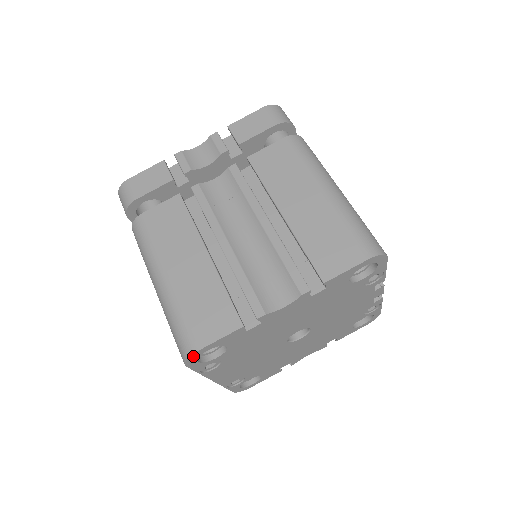
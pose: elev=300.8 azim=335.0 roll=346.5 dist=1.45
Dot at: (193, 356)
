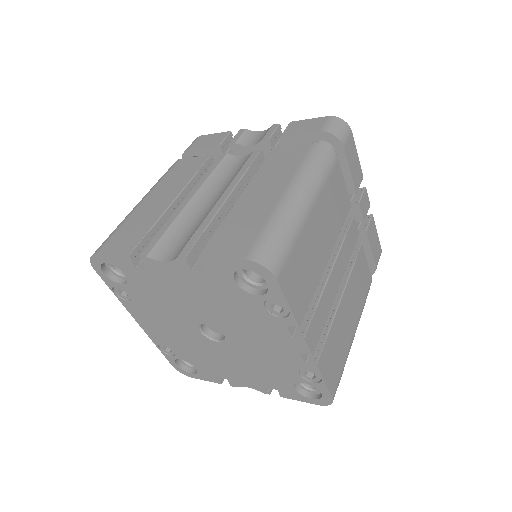
Dot at: (95, 259)
